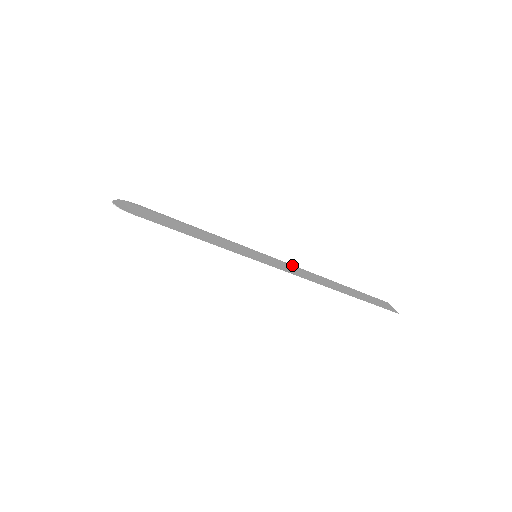
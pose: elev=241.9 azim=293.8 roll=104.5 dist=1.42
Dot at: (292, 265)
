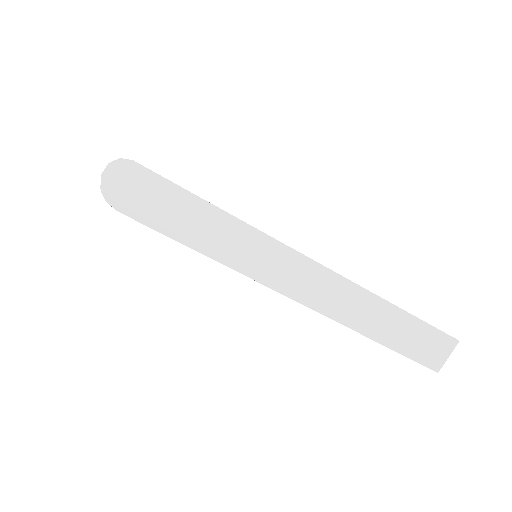
Dot at: (296, 298)
